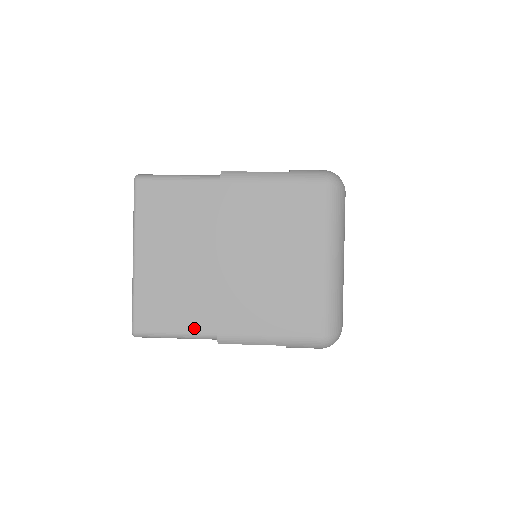
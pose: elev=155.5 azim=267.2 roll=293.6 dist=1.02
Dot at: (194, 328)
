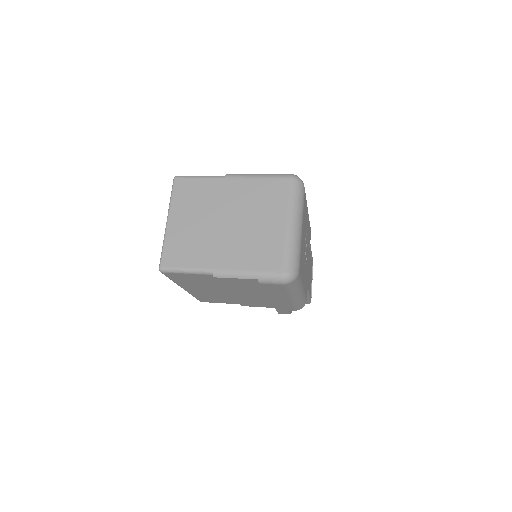
Dot at: (199, 265)
